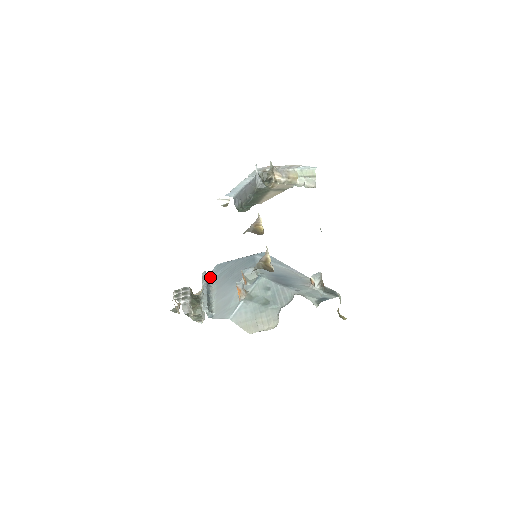
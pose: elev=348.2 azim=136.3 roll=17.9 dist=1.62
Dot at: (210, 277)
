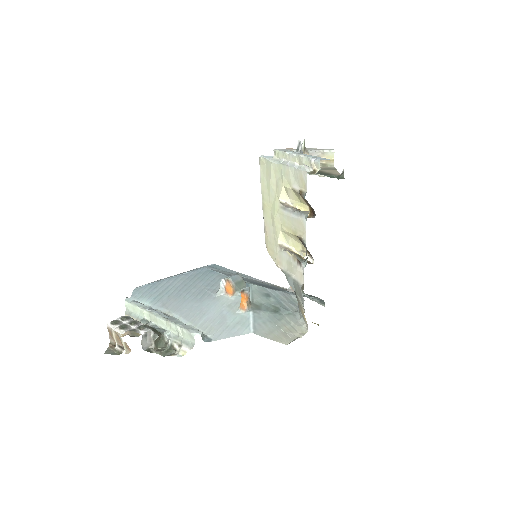
Dot at: occluded
